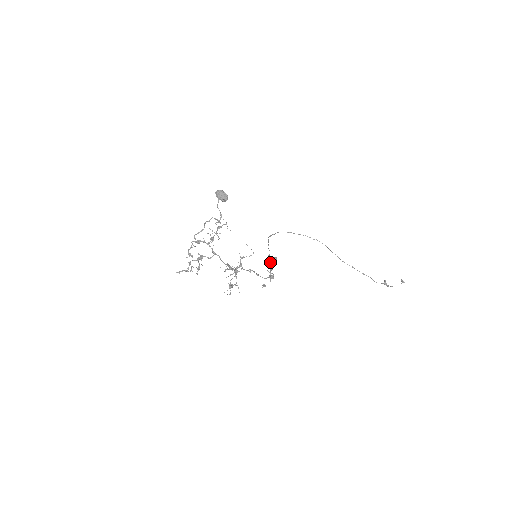
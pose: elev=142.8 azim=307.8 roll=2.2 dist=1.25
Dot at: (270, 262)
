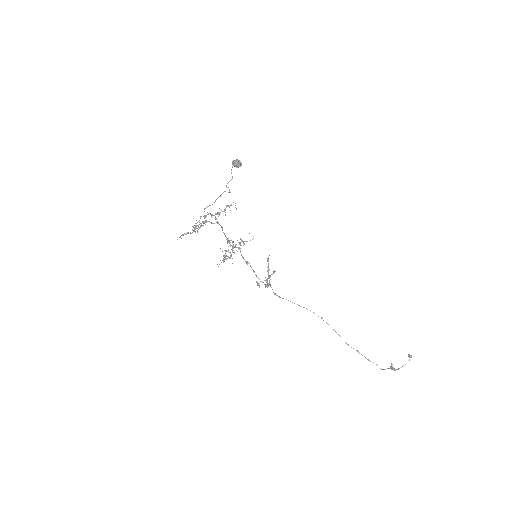
Dot at: occluded
